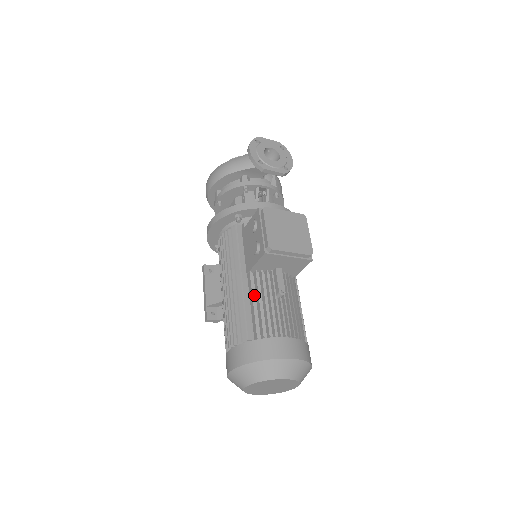
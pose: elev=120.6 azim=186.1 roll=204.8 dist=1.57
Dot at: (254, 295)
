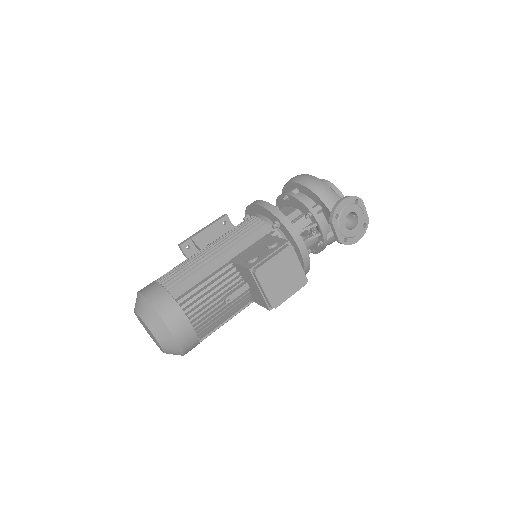
Dot at: (214, 277)
